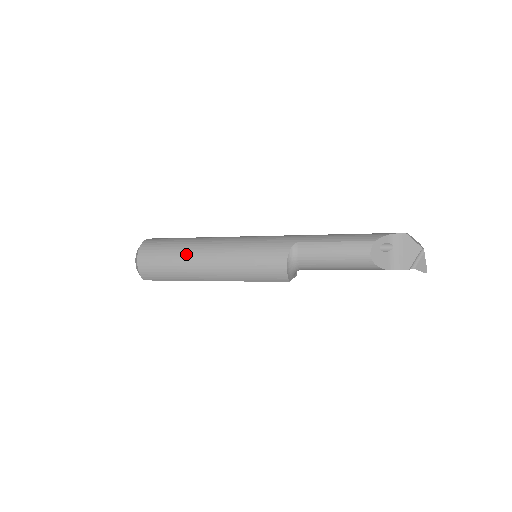
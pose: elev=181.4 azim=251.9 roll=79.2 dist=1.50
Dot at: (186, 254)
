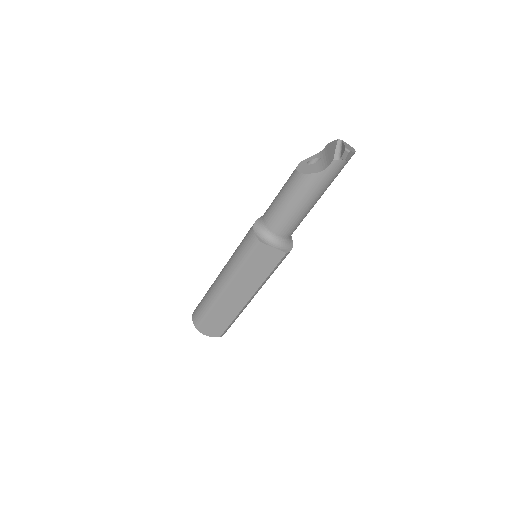
Dot at: occluded
